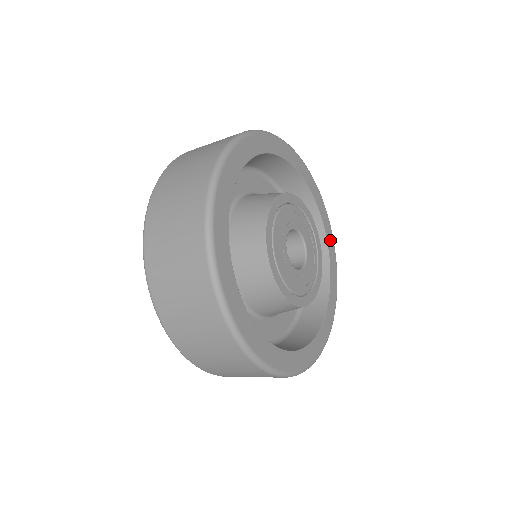
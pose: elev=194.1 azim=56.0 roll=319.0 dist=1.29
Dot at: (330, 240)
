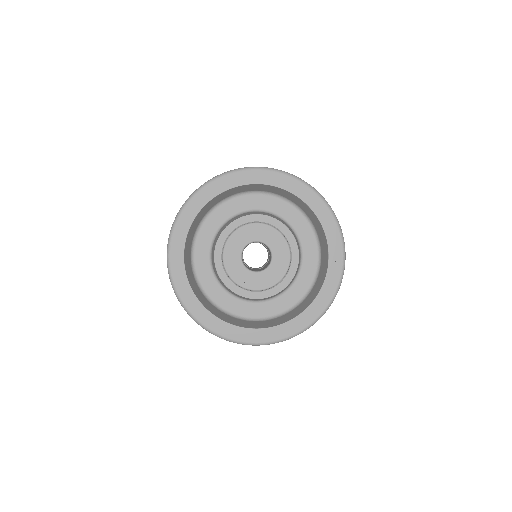
Dot at: (317, 205)
